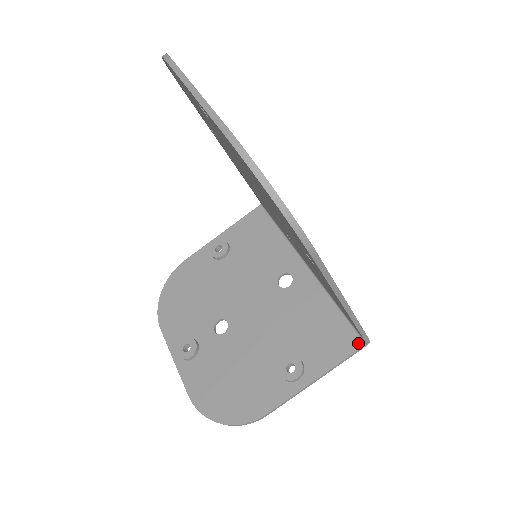
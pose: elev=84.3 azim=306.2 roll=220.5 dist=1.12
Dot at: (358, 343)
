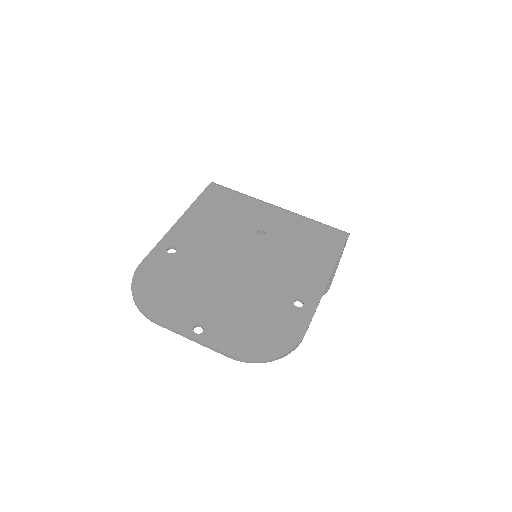
Dot at: occluded
